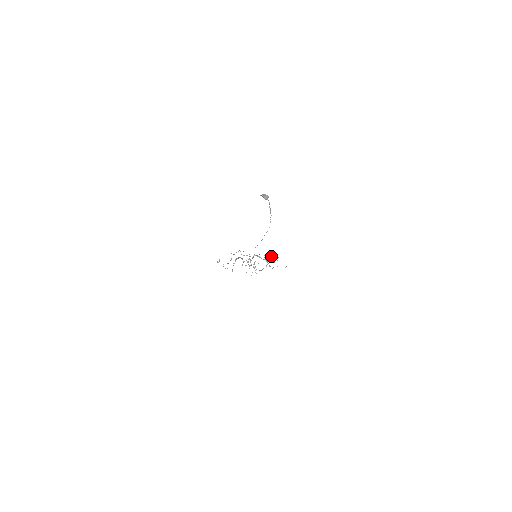
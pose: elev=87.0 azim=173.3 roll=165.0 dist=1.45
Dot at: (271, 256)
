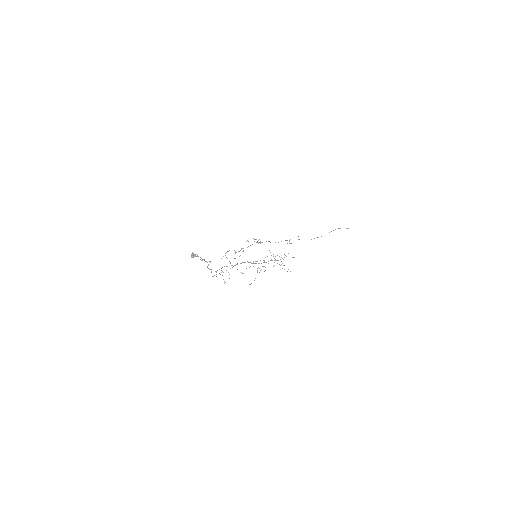
Dot at: (275, 259)
